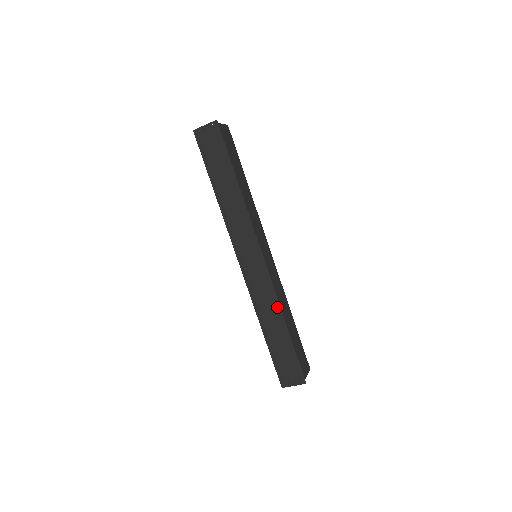
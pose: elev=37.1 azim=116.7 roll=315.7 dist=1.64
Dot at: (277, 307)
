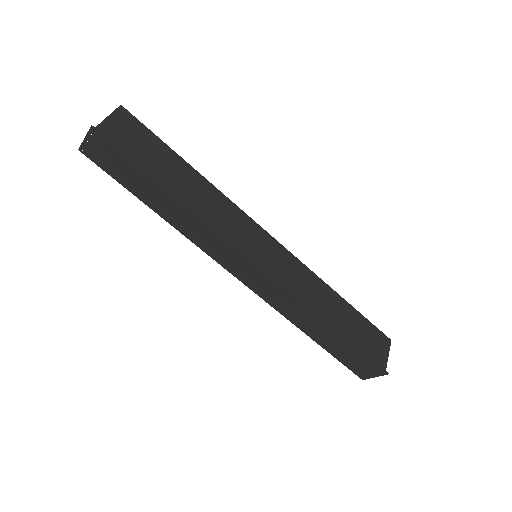
Dot at: (310, 312)
